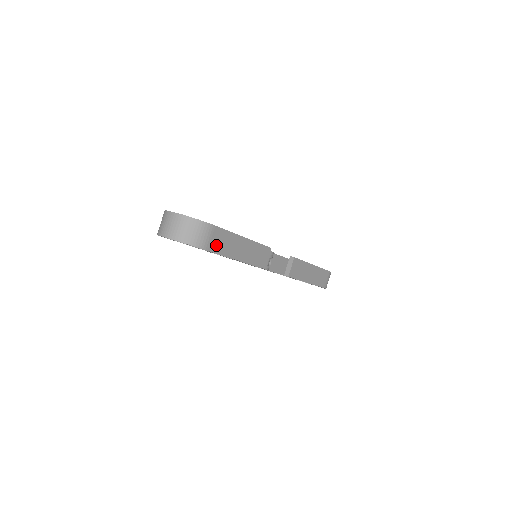
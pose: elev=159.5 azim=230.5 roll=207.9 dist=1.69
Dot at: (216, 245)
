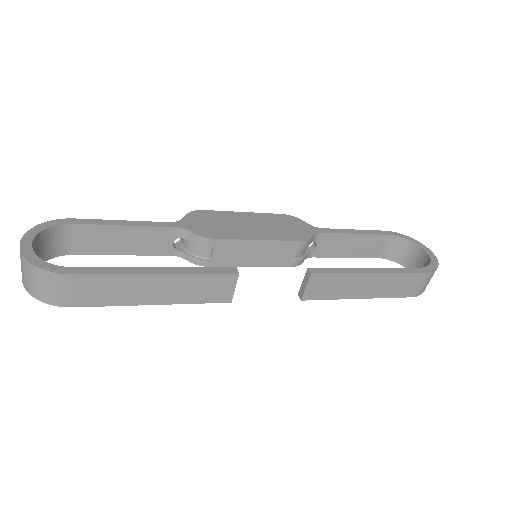
Dot at: (91, 297)
